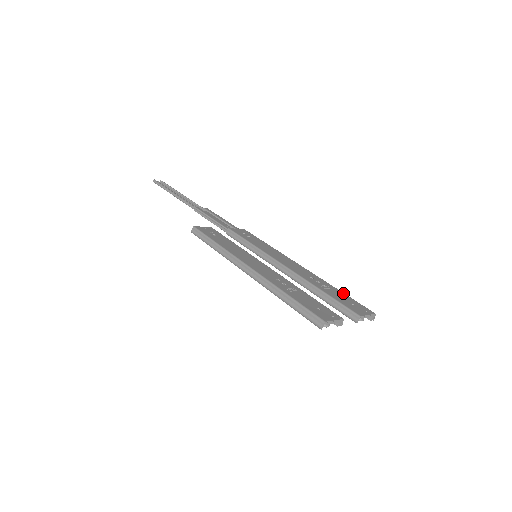
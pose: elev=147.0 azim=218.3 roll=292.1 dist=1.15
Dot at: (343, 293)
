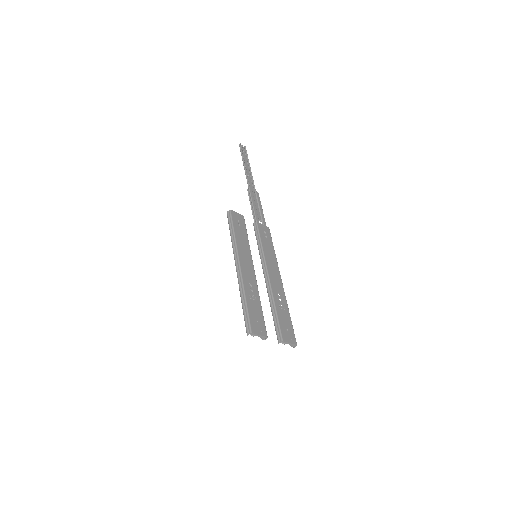
Dot at: (290, 318)
